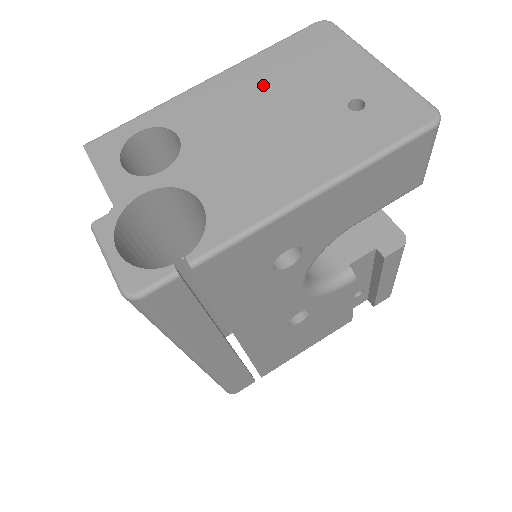
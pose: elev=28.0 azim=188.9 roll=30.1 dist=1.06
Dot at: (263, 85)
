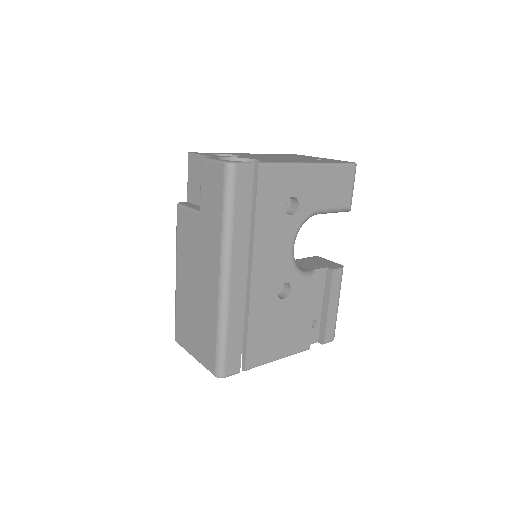
Dot at: (275, 155)
